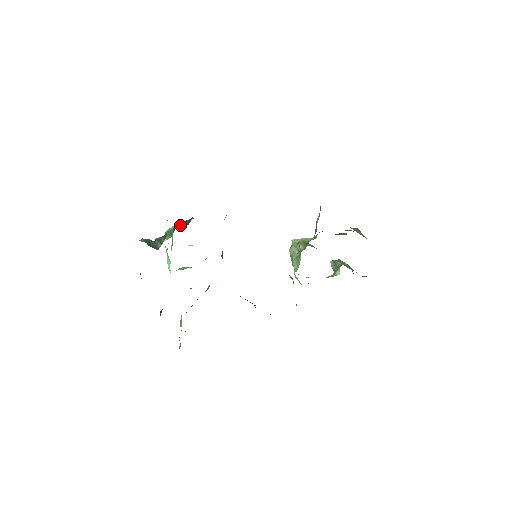
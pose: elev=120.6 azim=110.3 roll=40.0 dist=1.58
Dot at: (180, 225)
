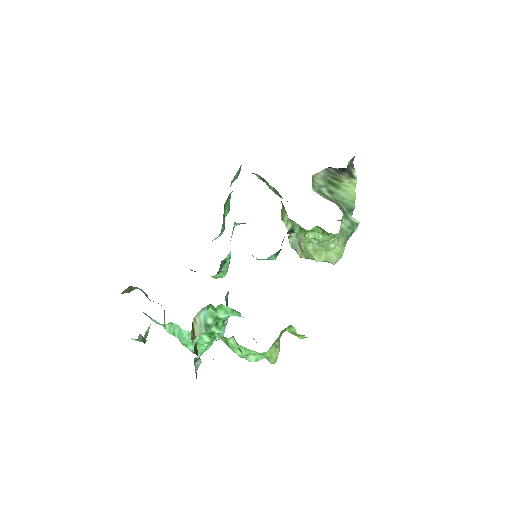
Dot at: occluded
